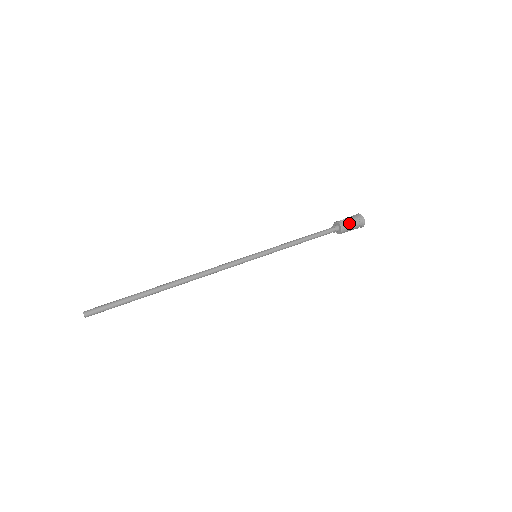
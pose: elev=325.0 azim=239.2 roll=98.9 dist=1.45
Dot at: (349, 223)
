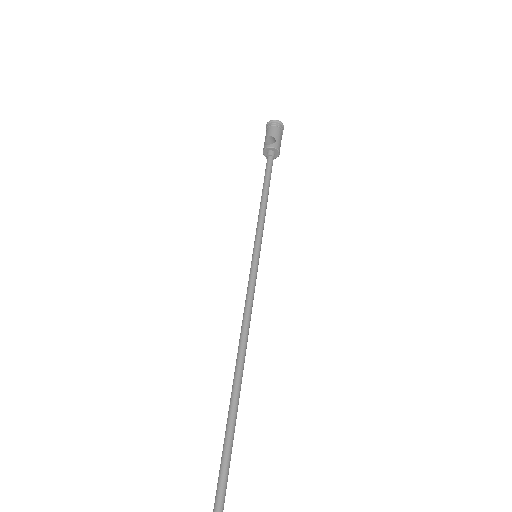
Dot at: (277, 139)
